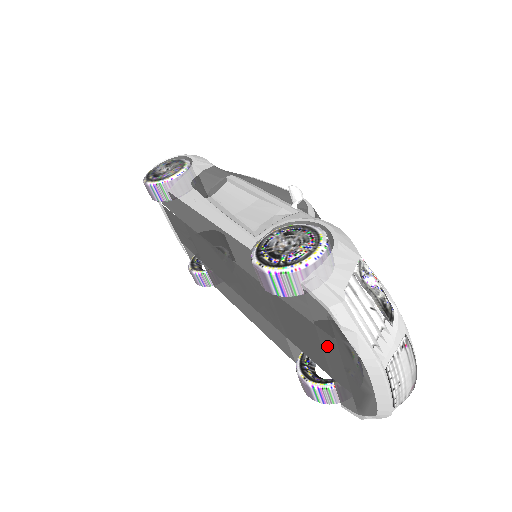
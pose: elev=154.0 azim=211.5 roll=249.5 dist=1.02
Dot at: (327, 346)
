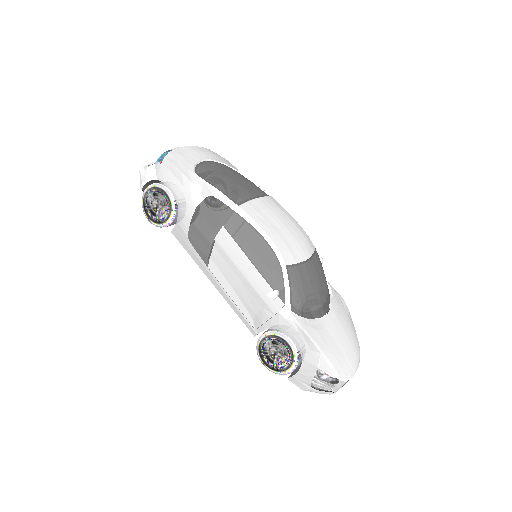
Dot at: occluded
